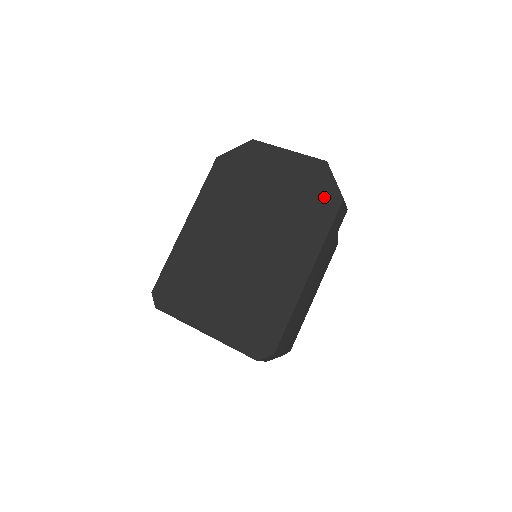
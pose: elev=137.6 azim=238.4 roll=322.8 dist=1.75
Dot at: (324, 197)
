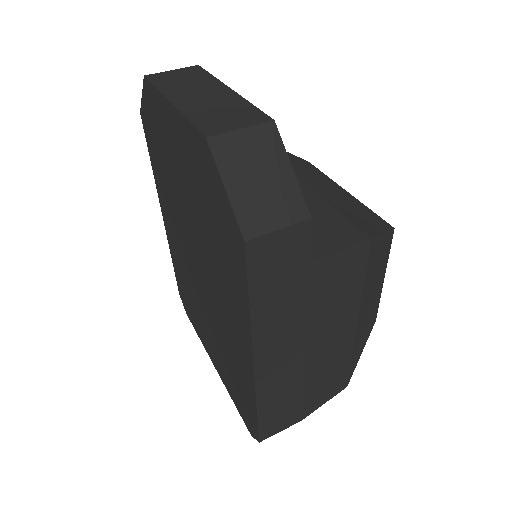
Dot at: (226, 227)
